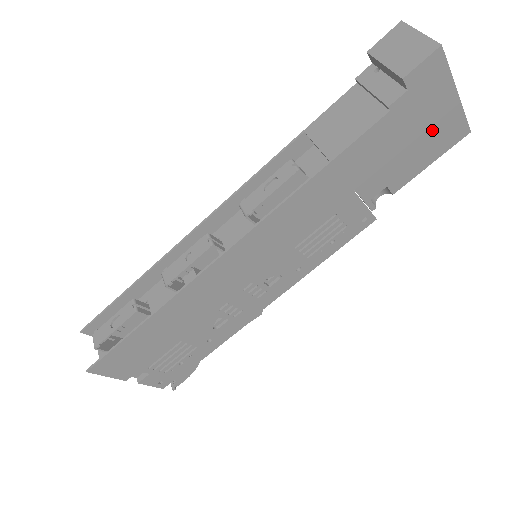
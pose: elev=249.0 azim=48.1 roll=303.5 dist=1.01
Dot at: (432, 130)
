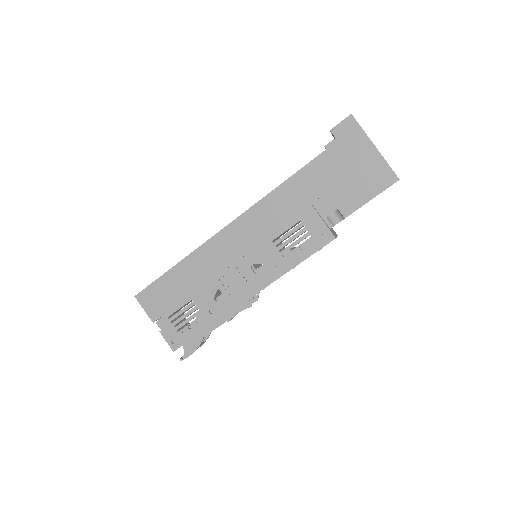
Dot at: (363, 170)
